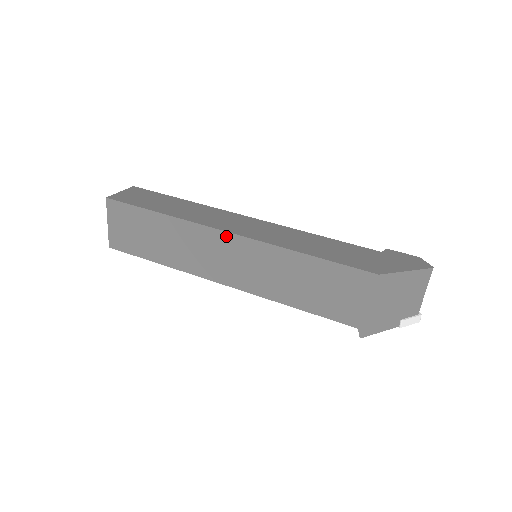
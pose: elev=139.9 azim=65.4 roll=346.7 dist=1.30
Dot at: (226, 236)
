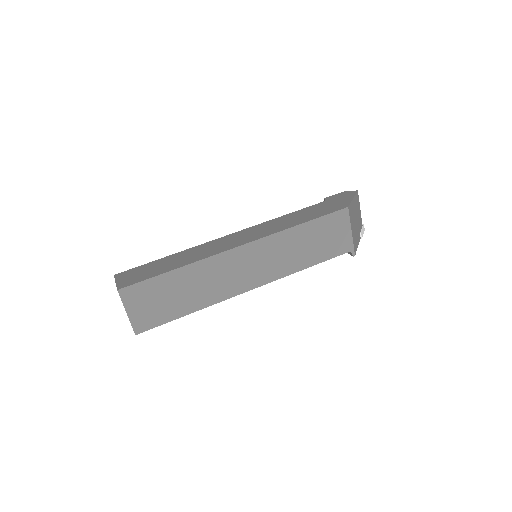
Dot at: (241, 249)
